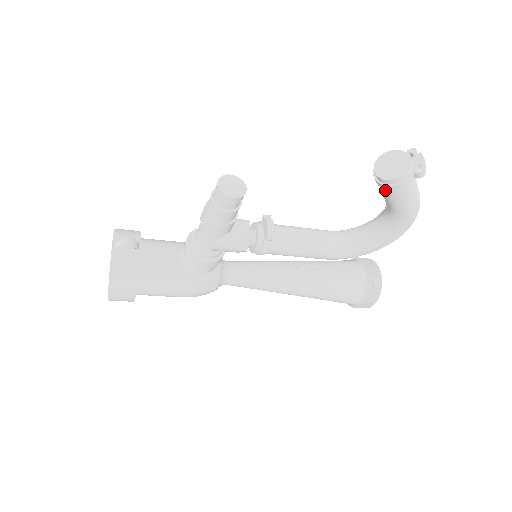
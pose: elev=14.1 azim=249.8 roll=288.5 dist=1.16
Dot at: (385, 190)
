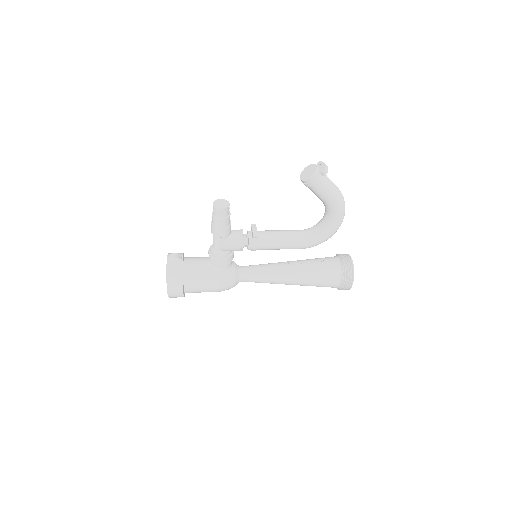
Dot at: (310, 188)
